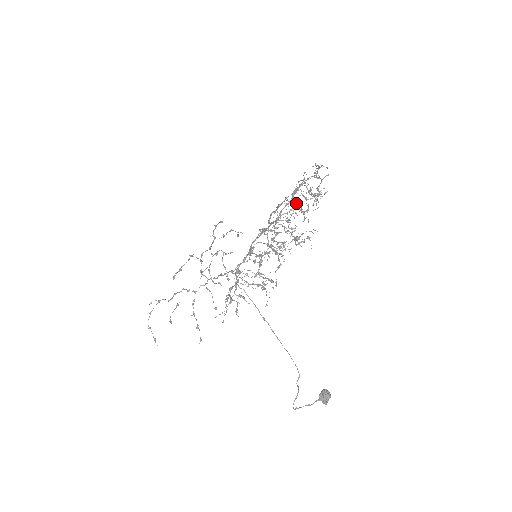
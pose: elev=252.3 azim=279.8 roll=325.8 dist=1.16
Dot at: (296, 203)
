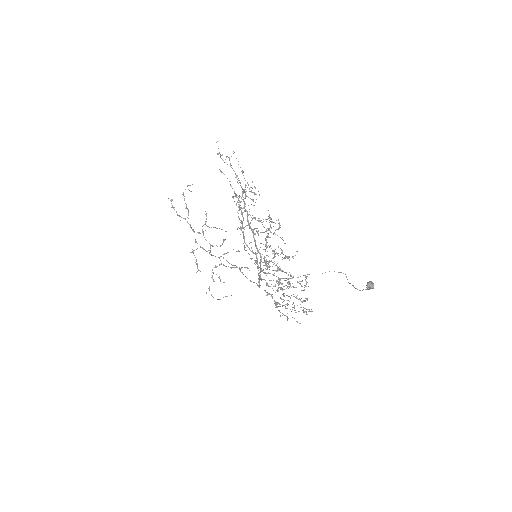
Dot at: occluded
